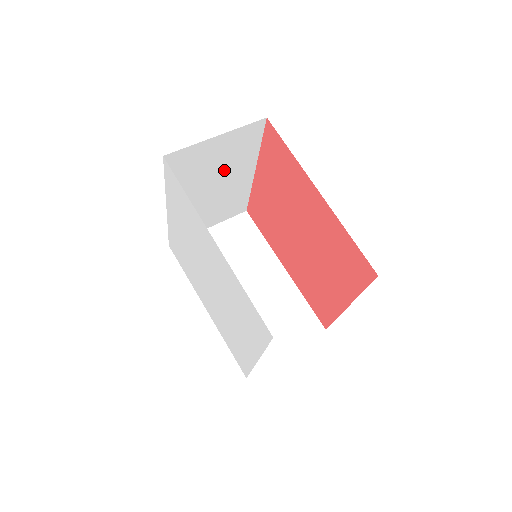
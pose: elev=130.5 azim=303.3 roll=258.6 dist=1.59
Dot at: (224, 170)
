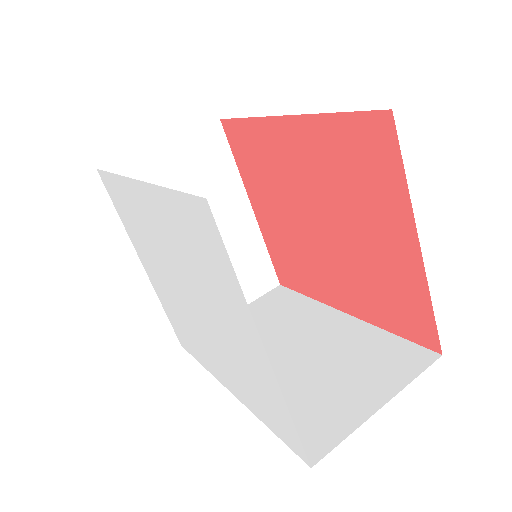
Dot at: occluded
